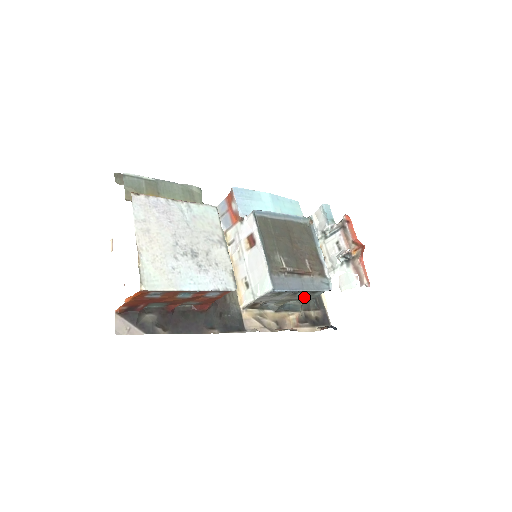
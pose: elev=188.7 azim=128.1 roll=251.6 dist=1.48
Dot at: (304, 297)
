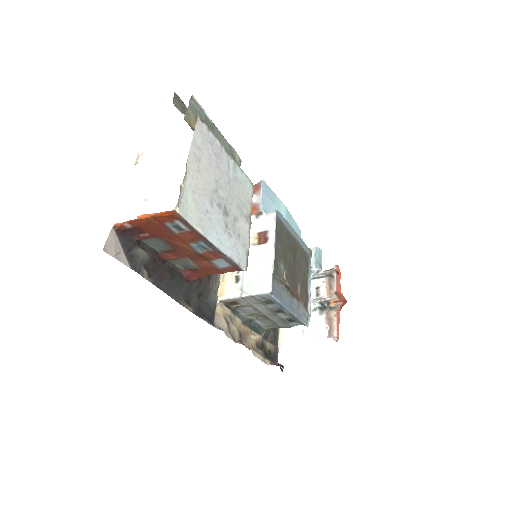
Dot at: (278, 321)
